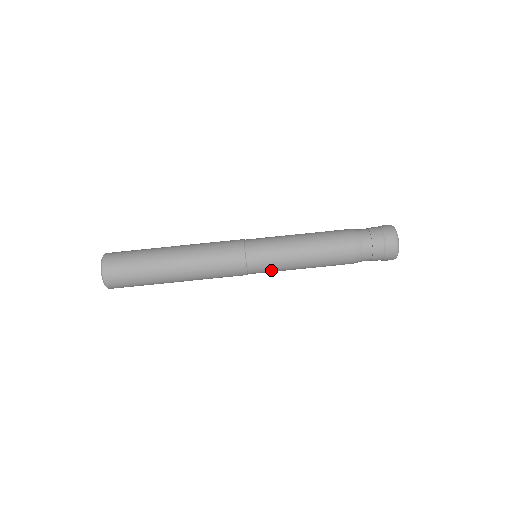
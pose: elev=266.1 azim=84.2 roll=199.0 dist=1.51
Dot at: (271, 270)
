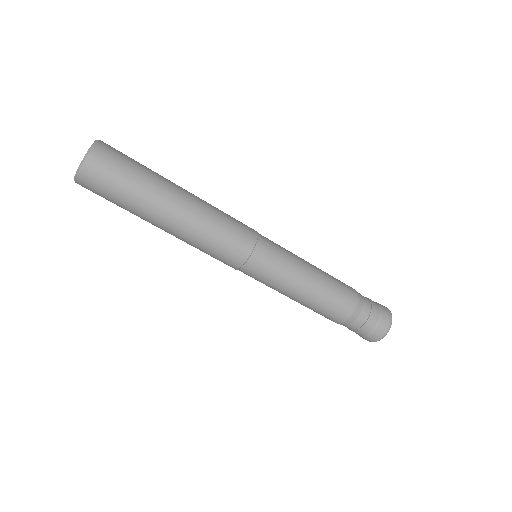
Dot at: (264, 280)
